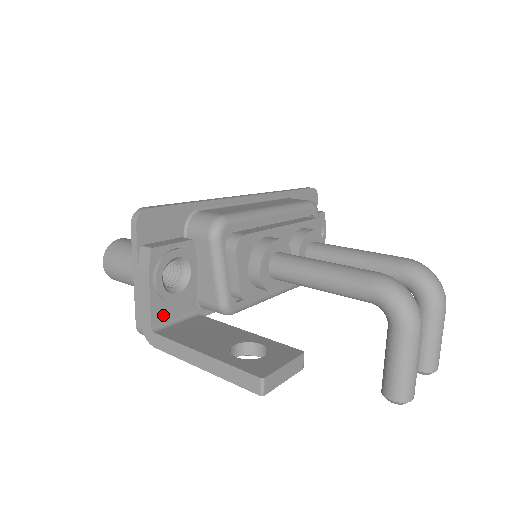
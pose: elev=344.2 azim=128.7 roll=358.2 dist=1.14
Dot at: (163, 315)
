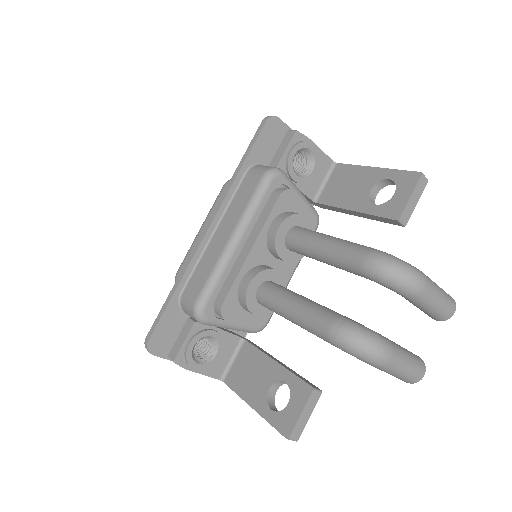
Dot at: (220, 368)
